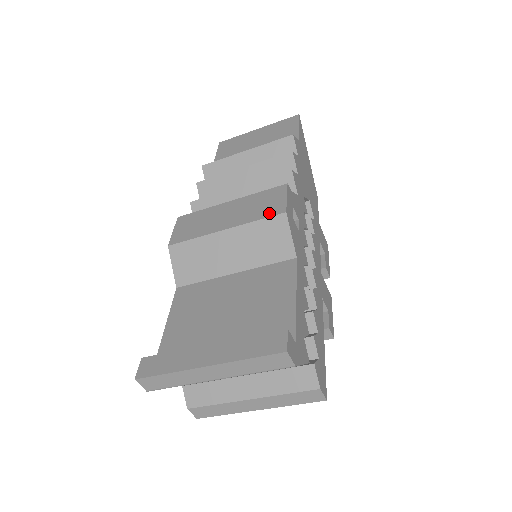
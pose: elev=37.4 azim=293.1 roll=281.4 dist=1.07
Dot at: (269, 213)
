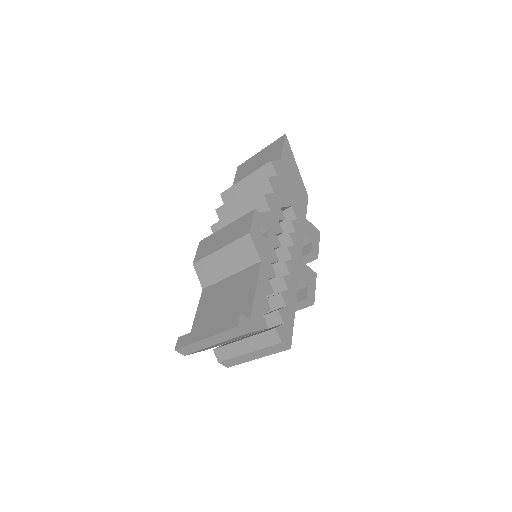
Dot at: (241, 234)
